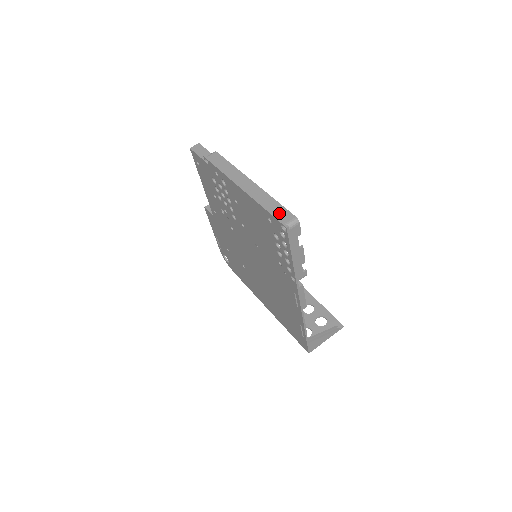
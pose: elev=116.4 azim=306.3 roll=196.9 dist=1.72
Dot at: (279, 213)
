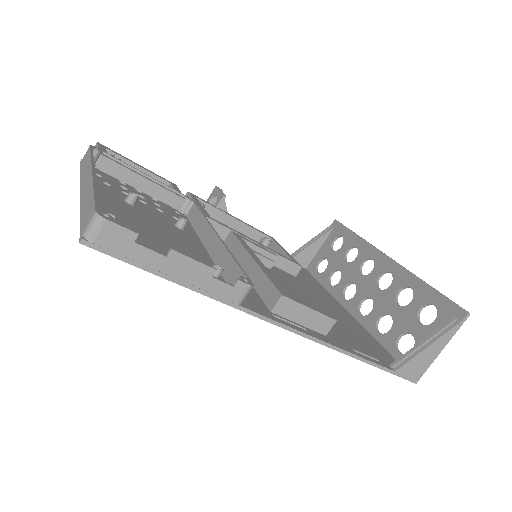
Dot at: (85, 215)
